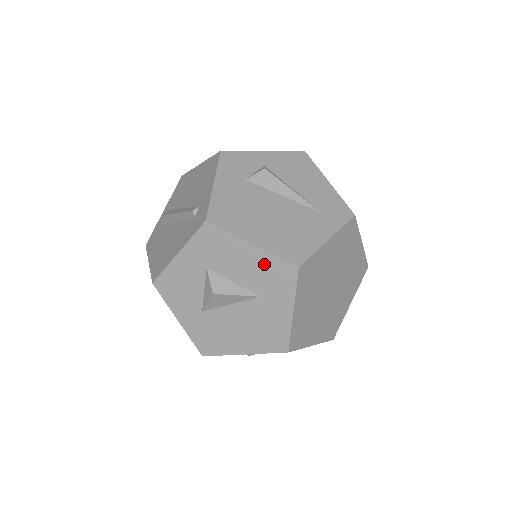
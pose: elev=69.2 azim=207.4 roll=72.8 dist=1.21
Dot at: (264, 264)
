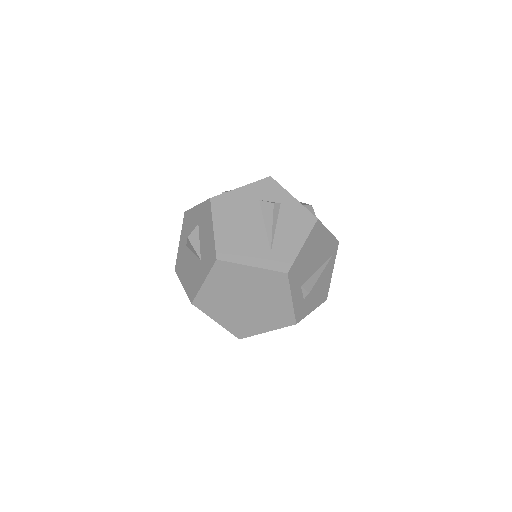
Dot at: (210, 244)
